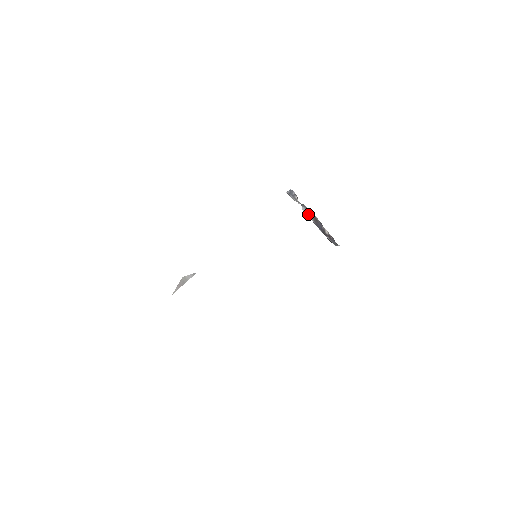
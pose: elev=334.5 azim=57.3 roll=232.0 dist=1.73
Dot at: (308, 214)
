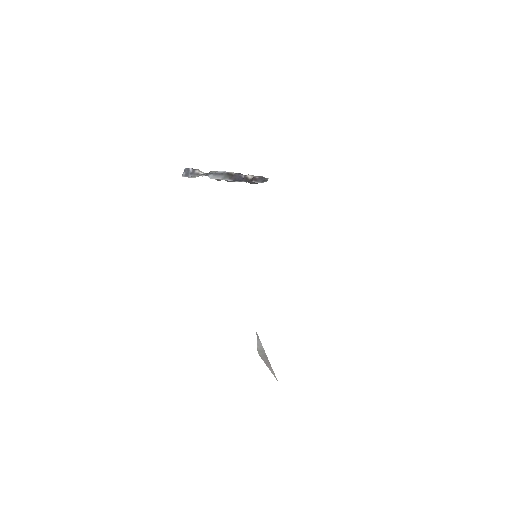
Dot at: (219, 178)
